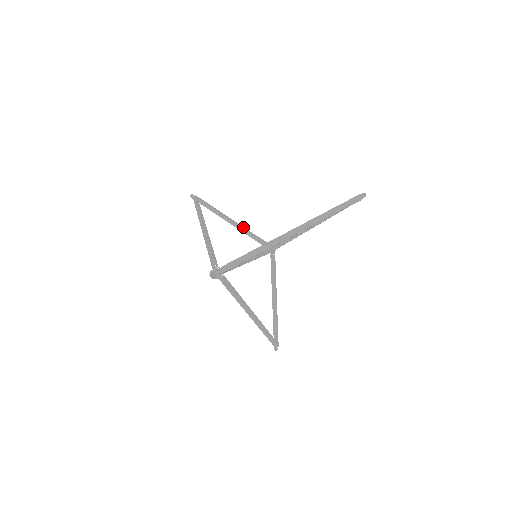
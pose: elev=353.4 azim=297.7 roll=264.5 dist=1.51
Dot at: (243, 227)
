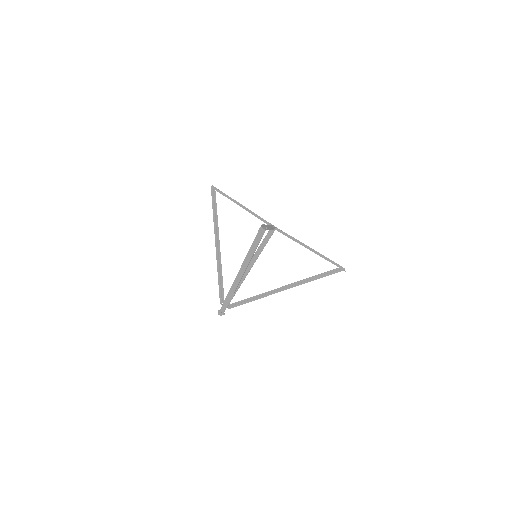
Dot at: (248, 211)
